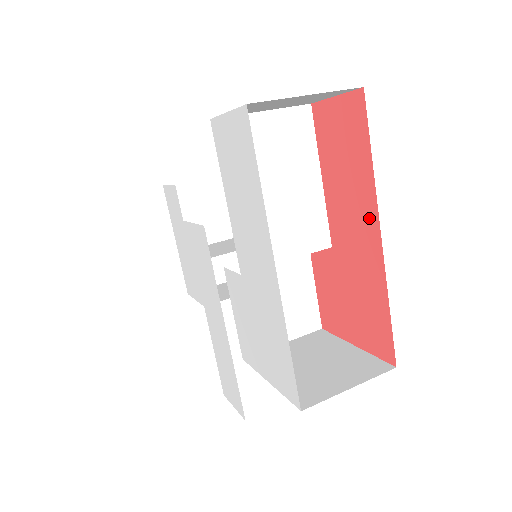
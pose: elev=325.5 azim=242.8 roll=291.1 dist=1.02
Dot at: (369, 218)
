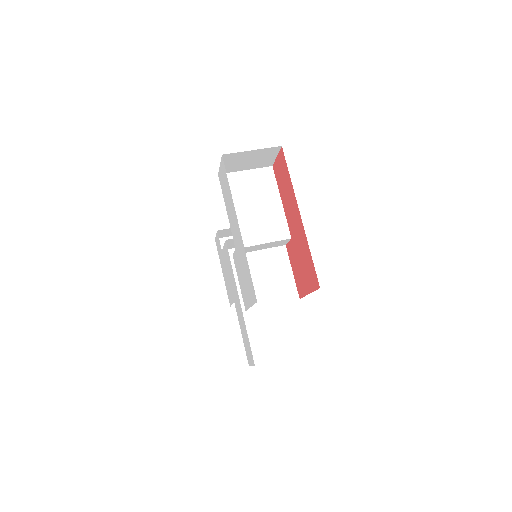
Dot at: (296, 208)
